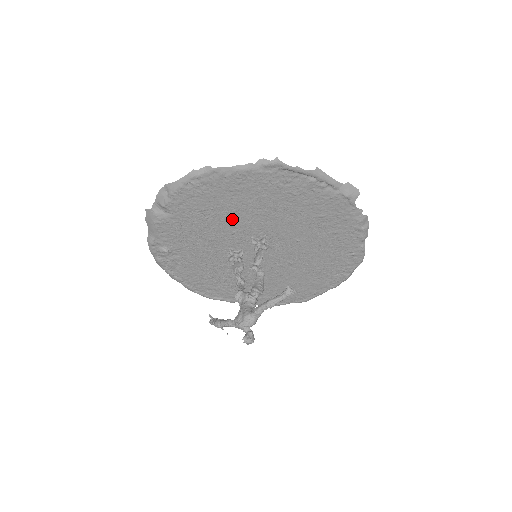
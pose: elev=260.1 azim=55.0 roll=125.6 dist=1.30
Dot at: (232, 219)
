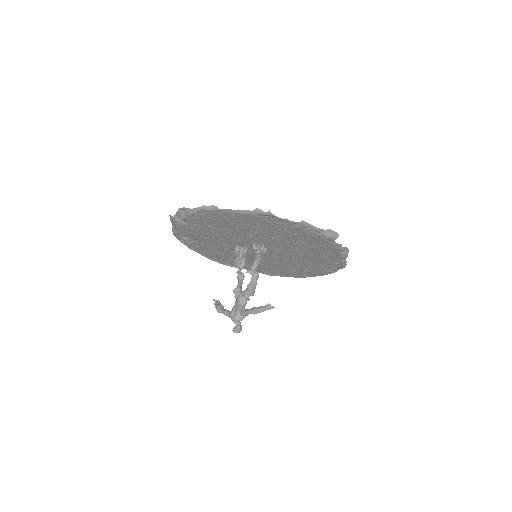
Dot at: (237, 233)
